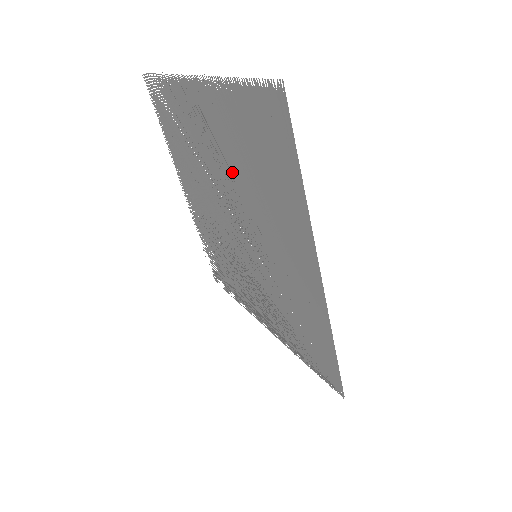
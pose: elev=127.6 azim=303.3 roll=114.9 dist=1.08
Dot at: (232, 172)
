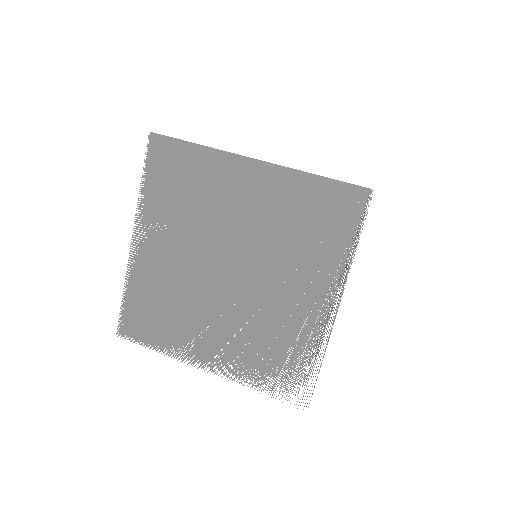
Dot at: (189, 232)
